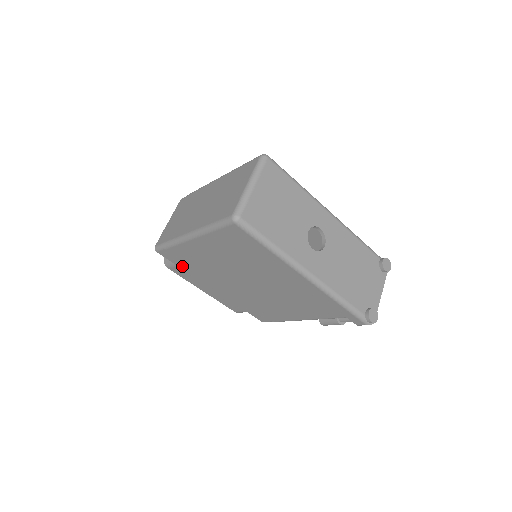
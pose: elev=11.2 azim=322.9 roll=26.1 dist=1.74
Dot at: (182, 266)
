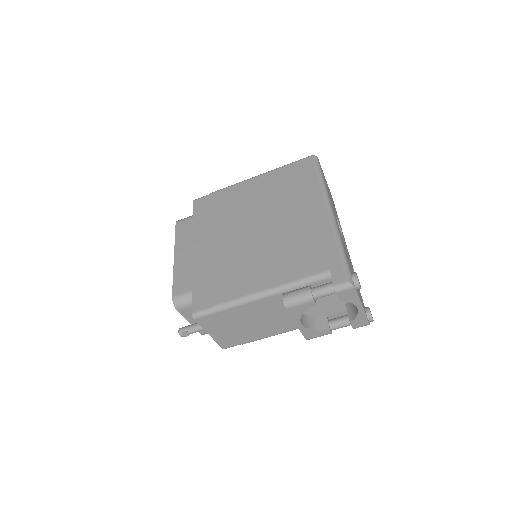
Dot at: (198, 217)
